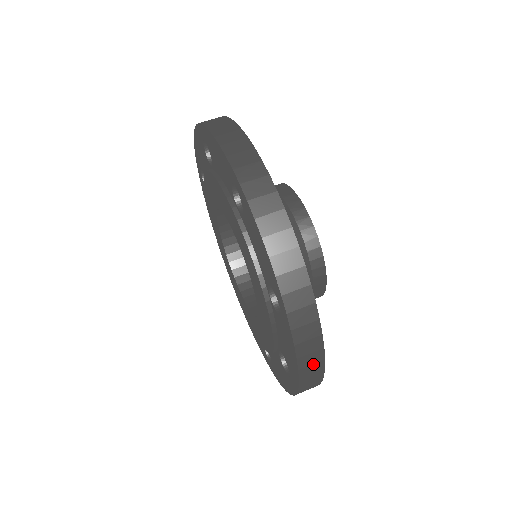
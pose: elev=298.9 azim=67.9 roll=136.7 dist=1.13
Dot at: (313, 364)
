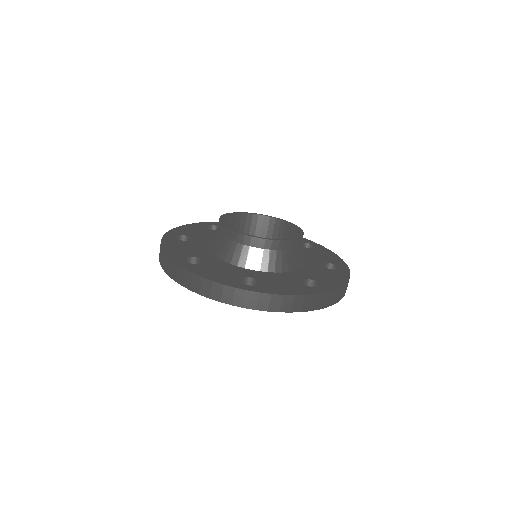
Dot at: occluded
